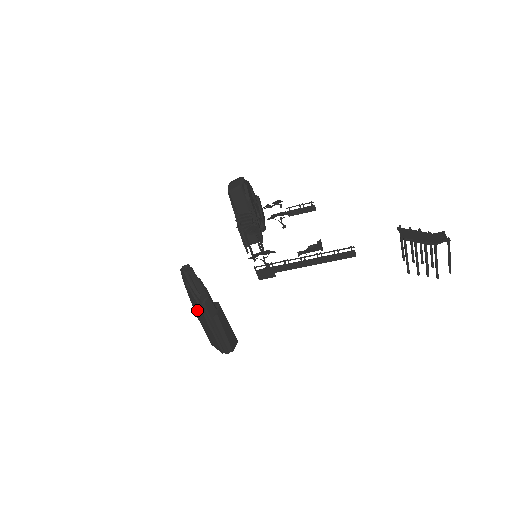
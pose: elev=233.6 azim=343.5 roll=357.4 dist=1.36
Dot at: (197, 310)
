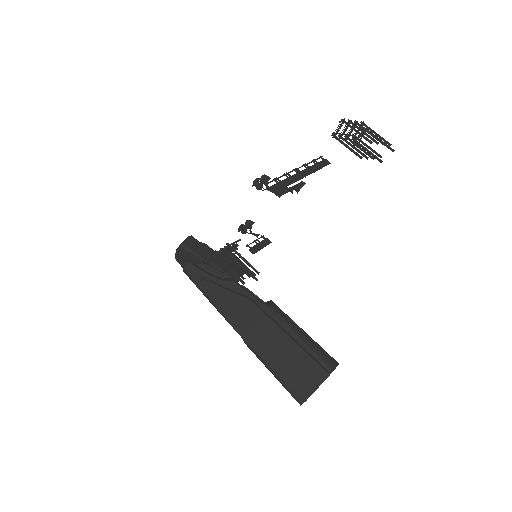
Dot at: (241, 318)
